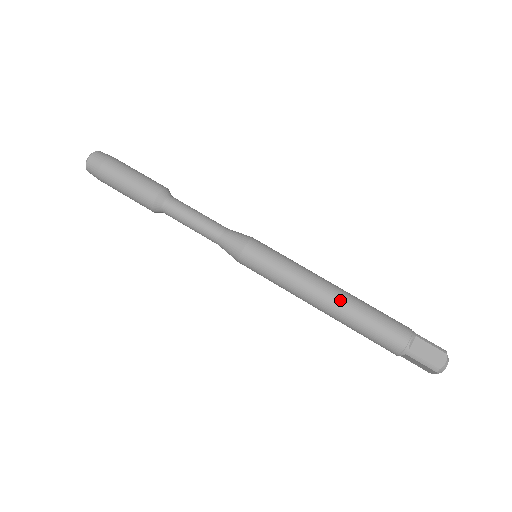
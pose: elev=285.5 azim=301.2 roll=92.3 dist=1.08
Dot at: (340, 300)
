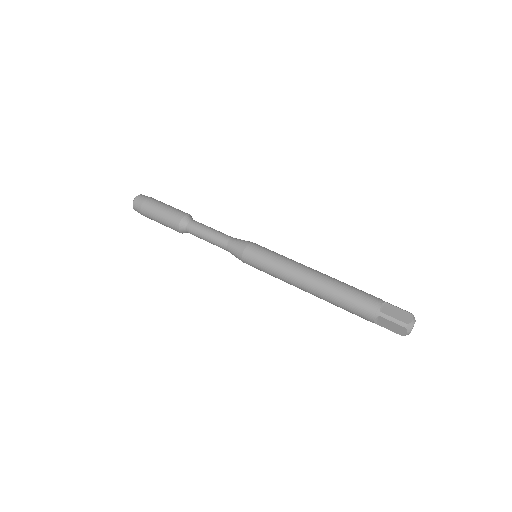
Dot at: (322, 277)
